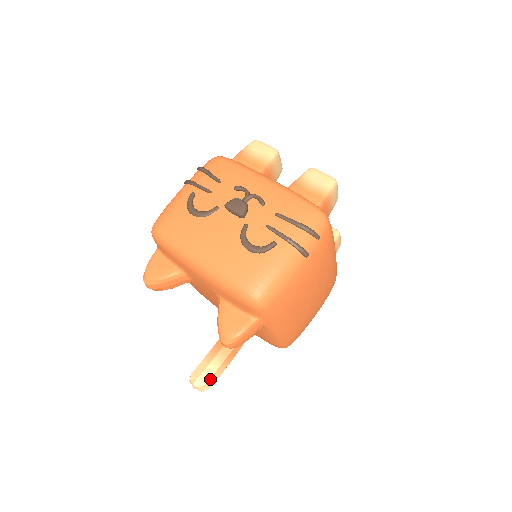
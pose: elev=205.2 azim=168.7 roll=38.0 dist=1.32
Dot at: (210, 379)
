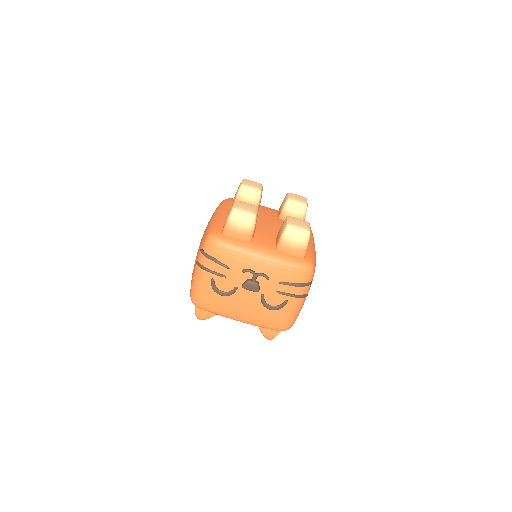
Dot at: occluded
